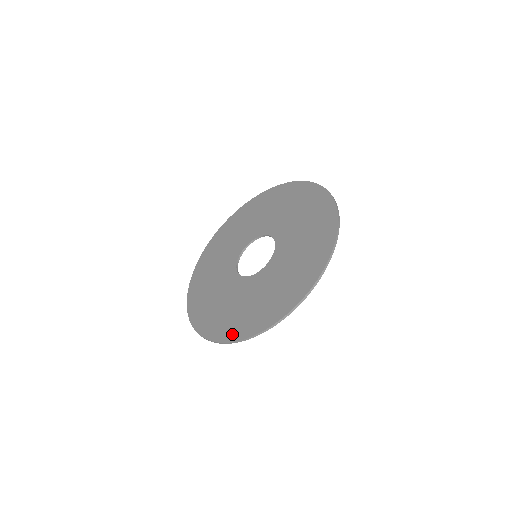
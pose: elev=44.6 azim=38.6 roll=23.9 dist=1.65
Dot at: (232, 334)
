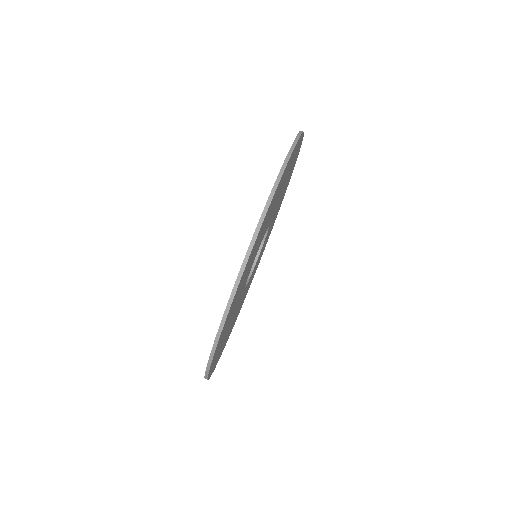
Dot at: occluded
